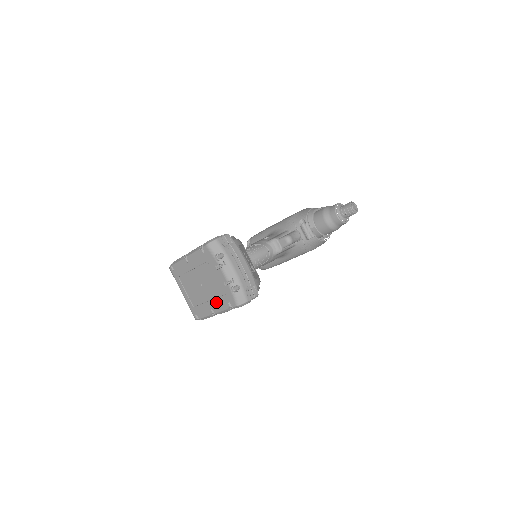
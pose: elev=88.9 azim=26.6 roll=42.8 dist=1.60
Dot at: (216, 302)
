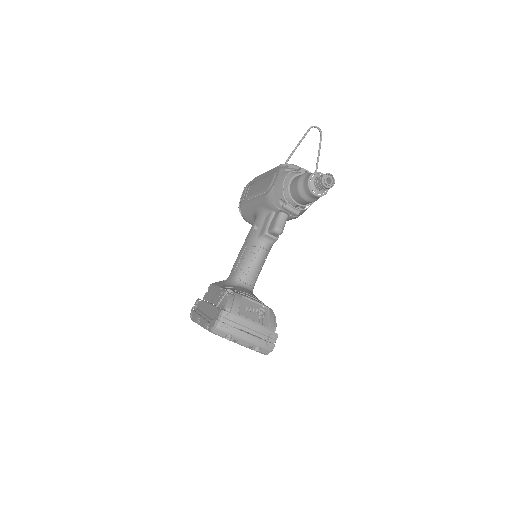
Dot at: occluded
